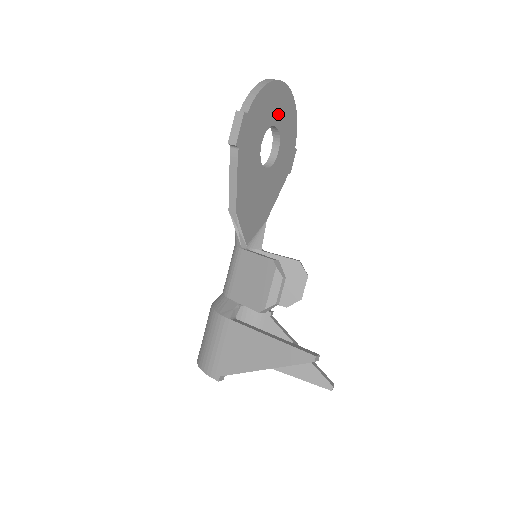
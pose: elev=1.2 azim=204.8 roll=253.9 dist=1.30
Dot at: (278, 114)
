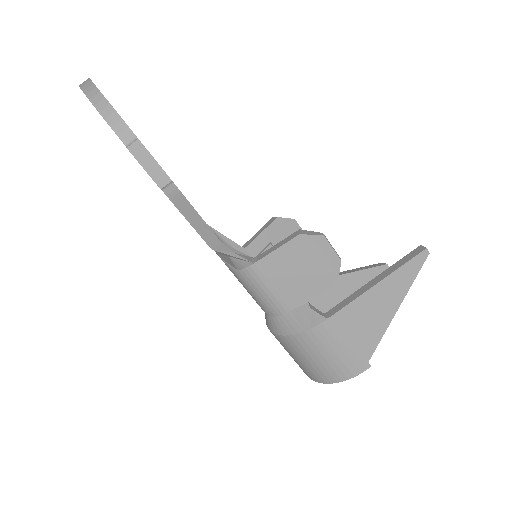
Dot at: occluded
